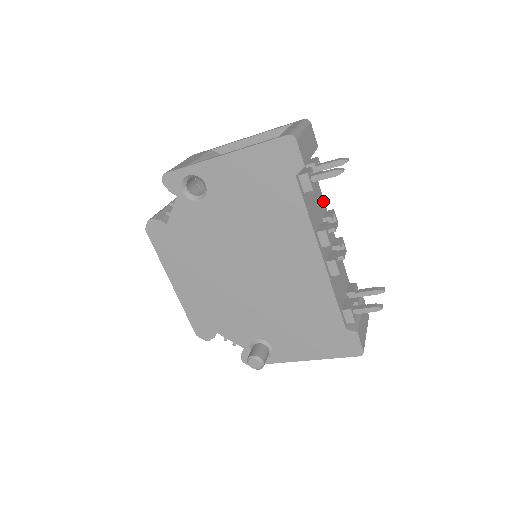
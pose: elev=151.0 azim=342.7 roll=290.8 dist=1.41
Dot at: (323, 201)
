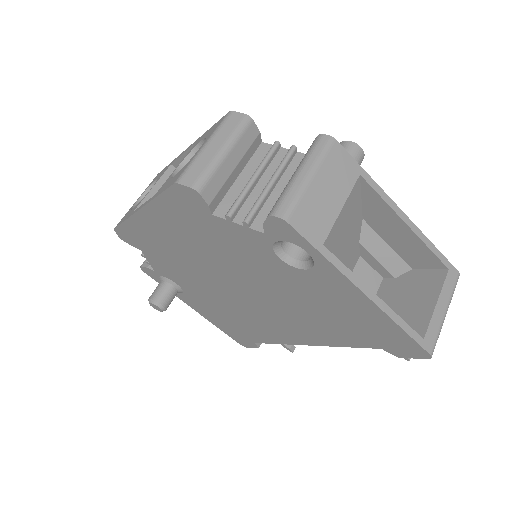
Dot at: occluded
